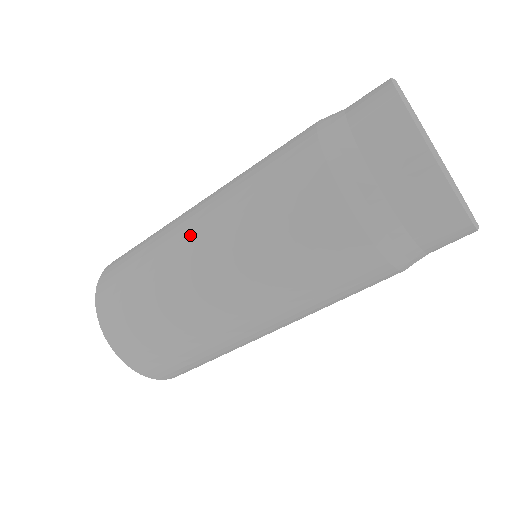
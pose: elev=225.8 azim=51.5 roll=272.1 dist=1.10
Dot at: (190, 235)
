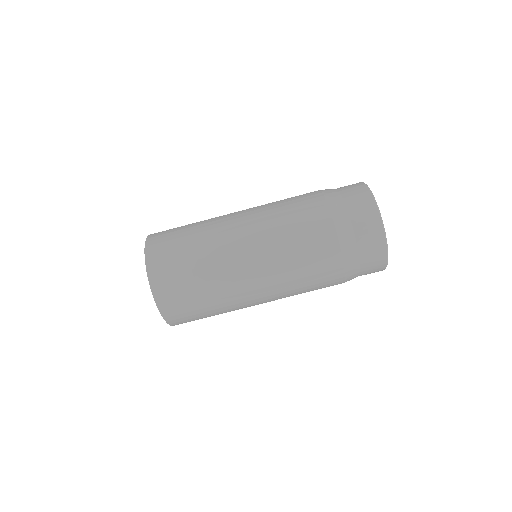
Dot at: (235, 235)
